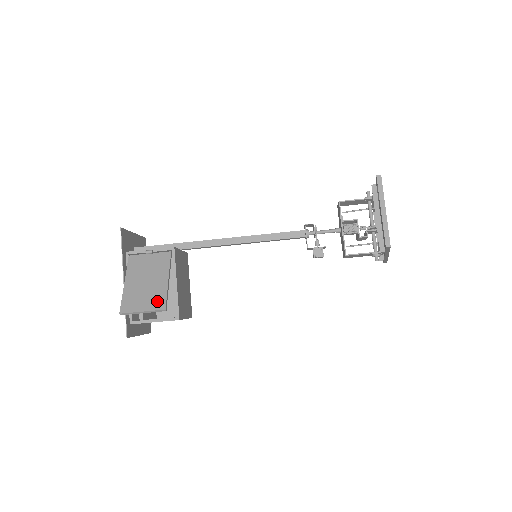
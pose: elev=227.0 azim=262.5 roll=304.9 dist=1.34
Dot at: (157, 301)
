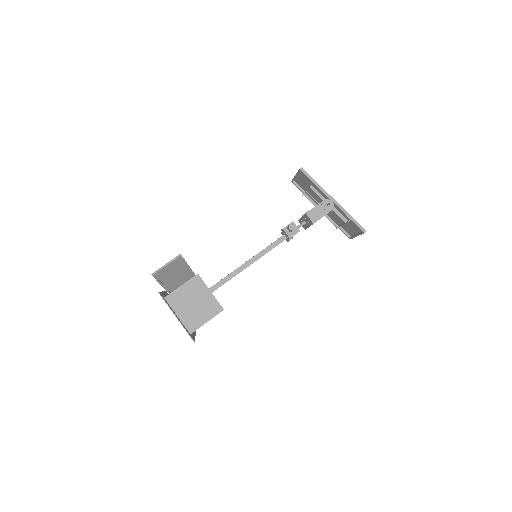
Dot at: (177, 261)
